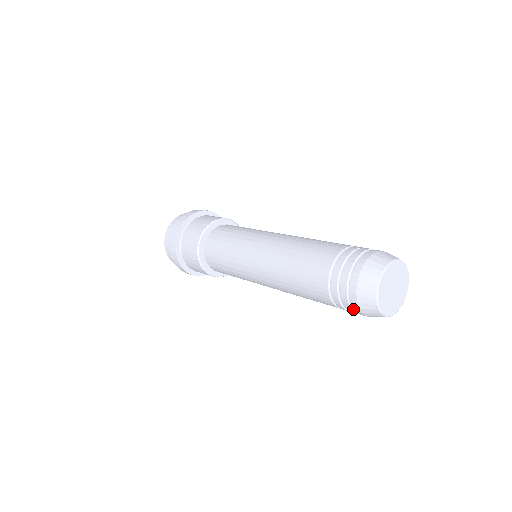
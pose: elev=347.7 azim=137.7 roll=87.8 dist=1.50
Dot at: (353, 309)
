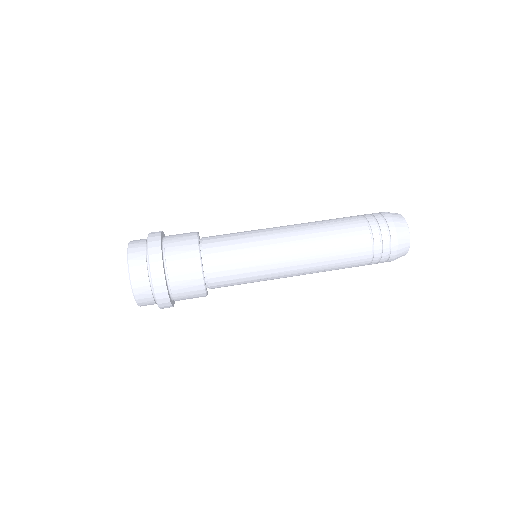
Dot at: occluded
